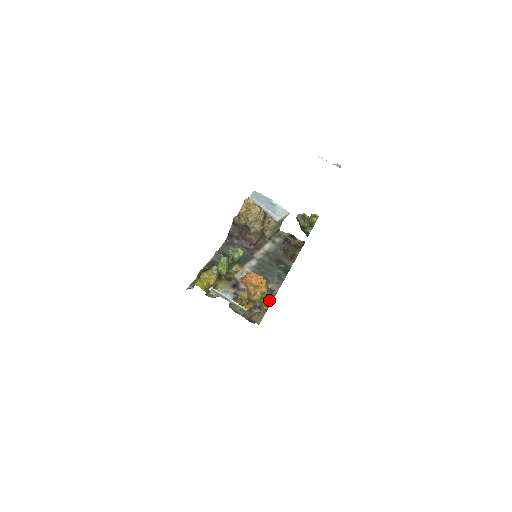
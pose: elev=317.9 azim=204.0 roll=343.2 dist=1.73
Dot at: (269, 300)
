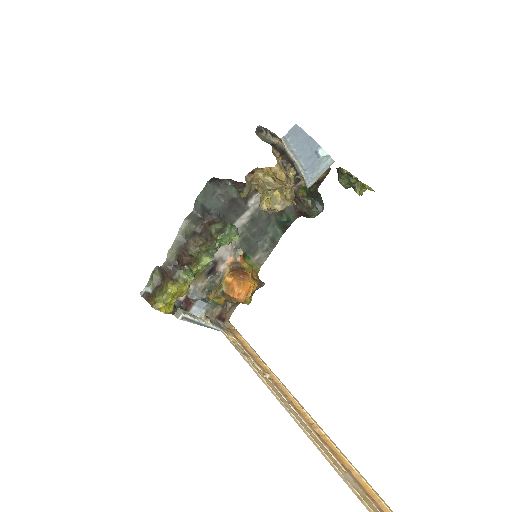
Dot at: occluded
